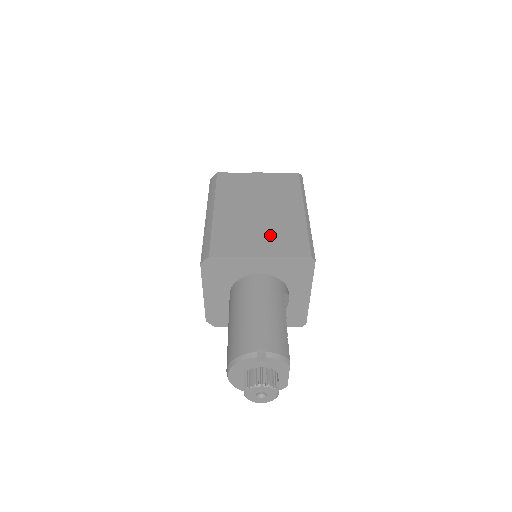
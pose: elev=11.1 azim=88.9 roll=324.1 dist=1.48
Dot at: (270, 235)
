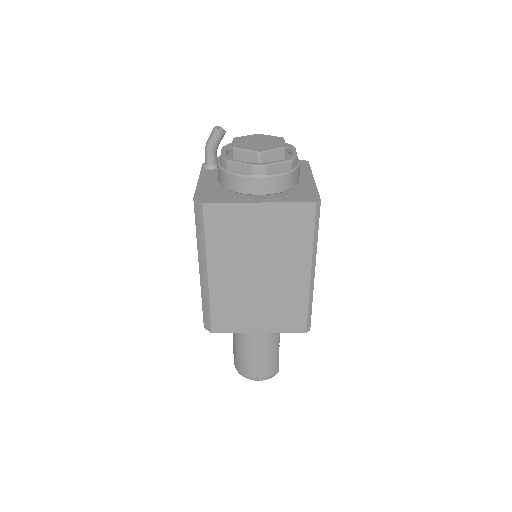
Dot at: (269, 309)
